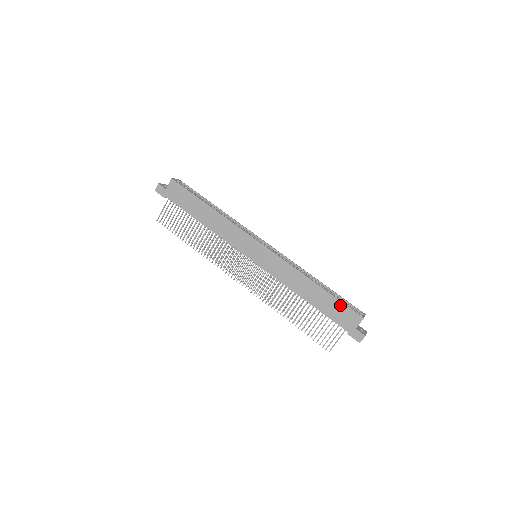
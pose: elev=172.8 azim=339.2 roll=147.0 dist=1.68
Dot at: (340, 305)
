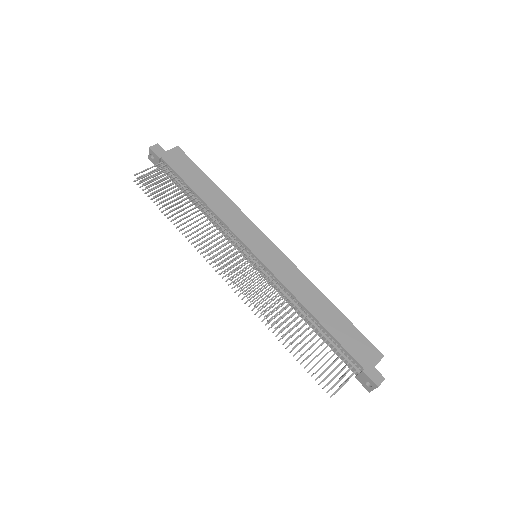
Dot at: (357, 334)
